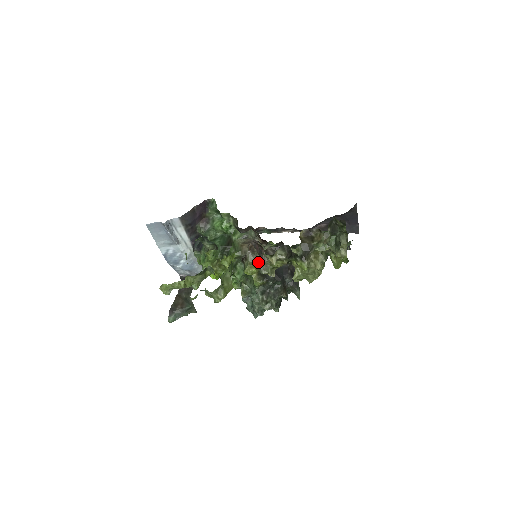
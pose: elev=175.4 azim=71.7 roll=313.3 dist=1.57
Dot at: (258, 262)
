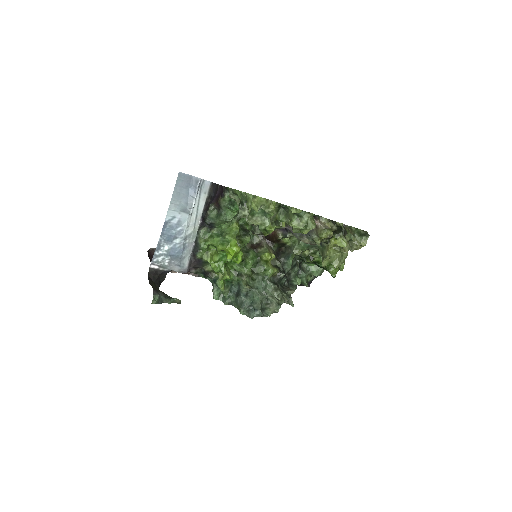
Dot at: occluded
